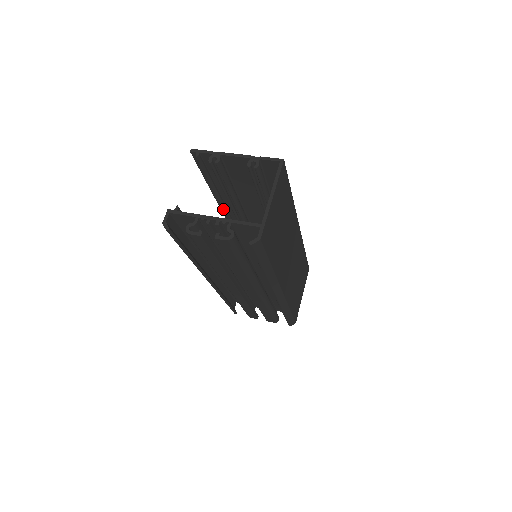
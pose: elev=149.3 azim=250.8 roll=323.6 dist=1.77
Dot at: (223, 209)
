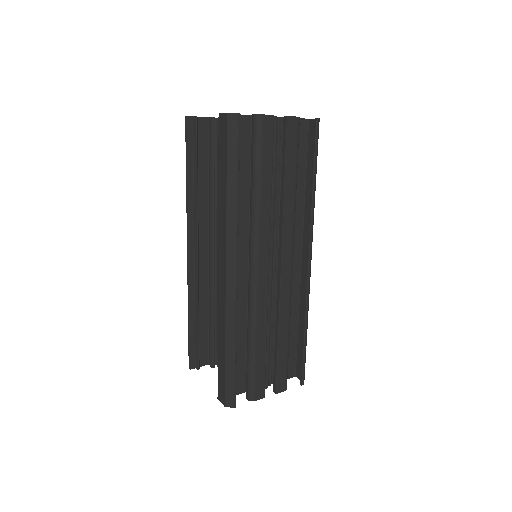
Dot at: (197, 223)
